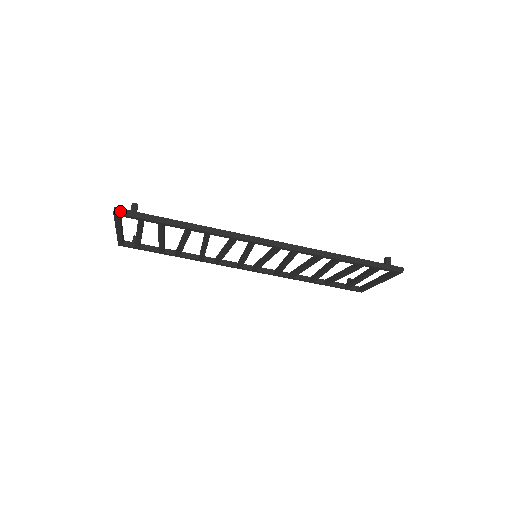
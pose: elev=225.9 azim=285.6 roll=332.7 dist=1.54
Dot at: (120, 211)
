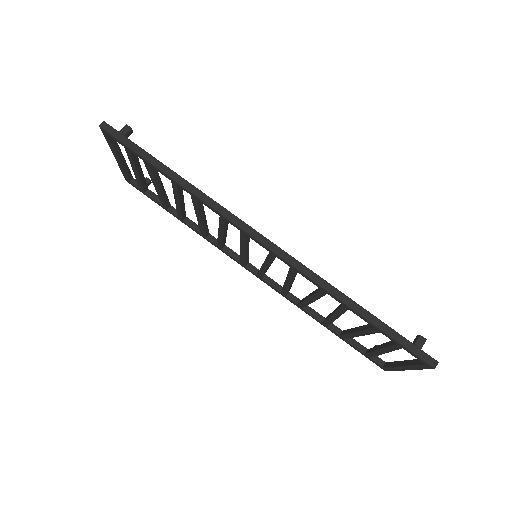
Dot at: (107, 127)
